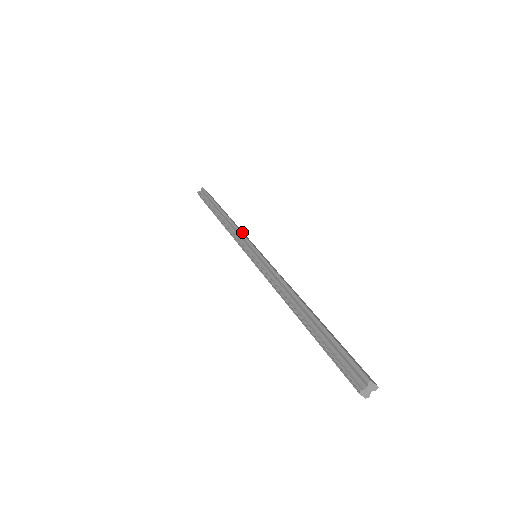
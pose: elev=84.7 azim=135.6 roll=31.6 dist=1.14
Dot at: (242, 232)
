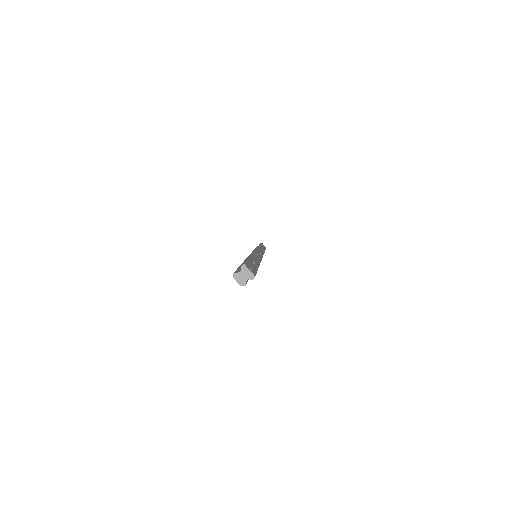
Dot at: (260, 249)
